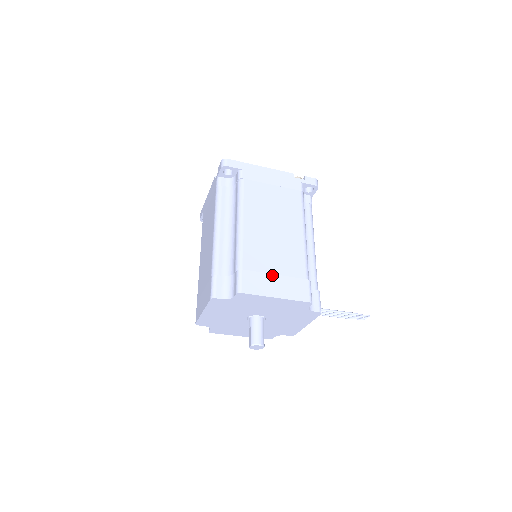
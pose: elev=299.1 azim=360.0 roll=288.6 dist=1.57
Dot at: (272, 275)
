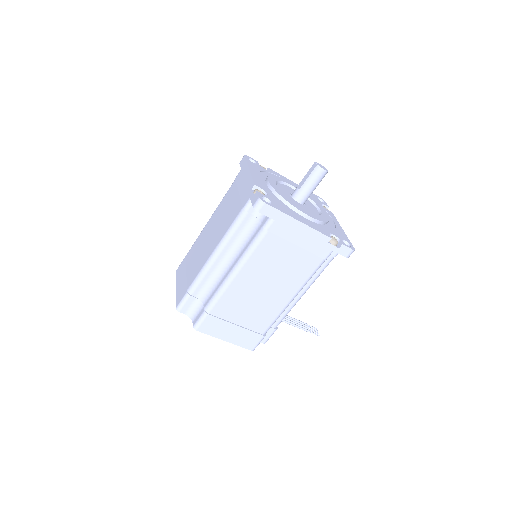
Dot at: (233, 325)
